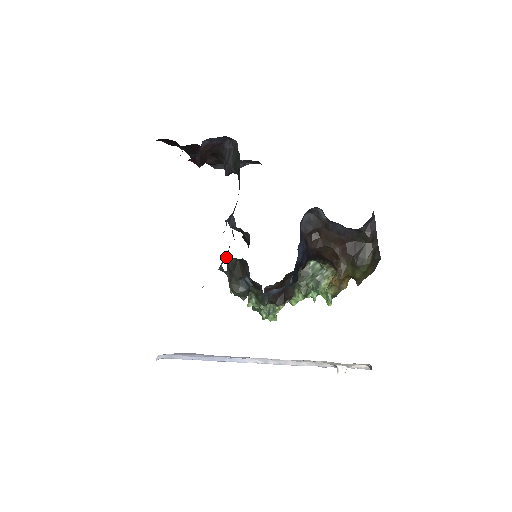
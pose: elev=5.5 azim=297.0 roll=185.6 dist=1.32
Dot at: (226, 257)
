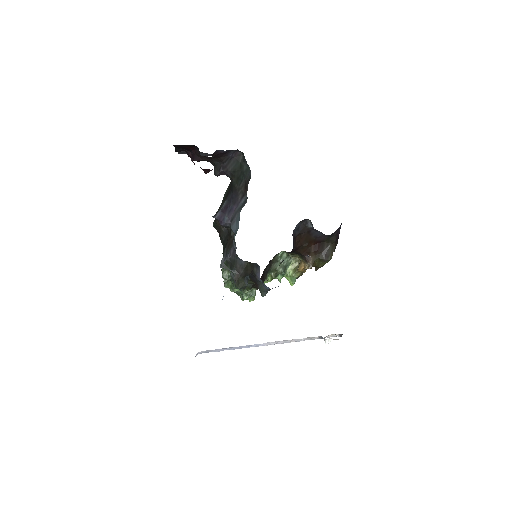
Dot at: (230, 257)
